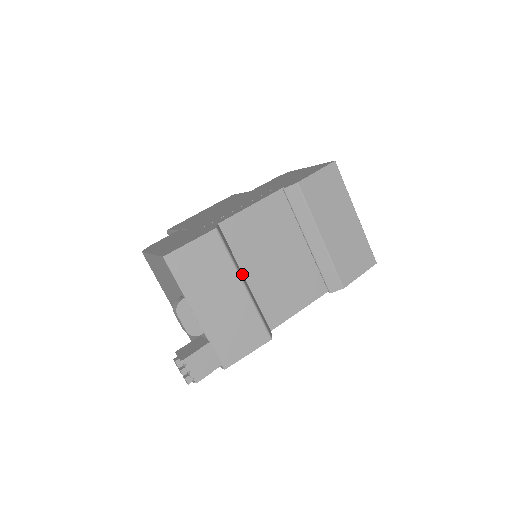
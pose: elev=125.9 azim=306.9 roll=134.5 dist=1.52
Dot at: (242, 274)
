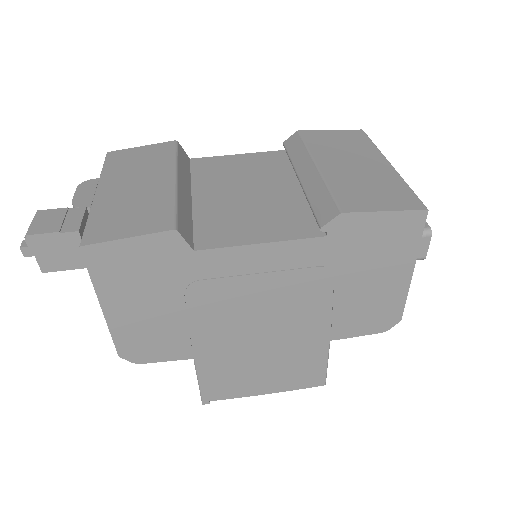
Dot at: (189, 189)
